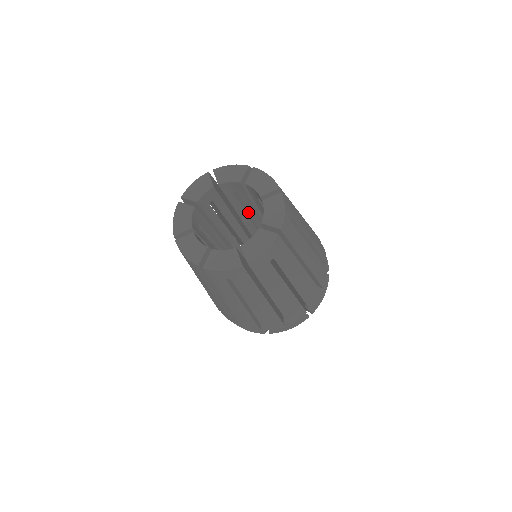
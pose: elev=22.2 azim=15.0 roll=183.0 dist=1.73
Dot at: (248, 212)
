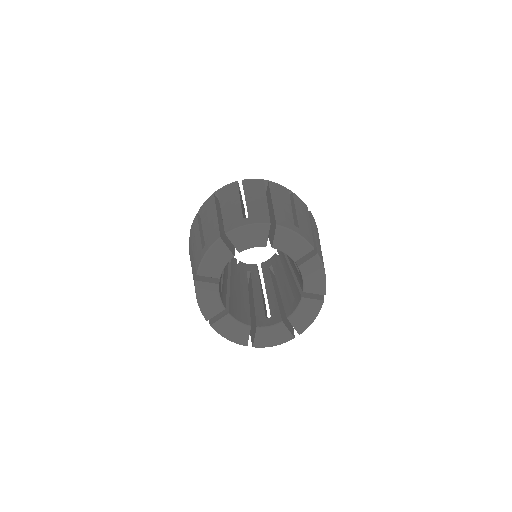
Dot at: occluded
